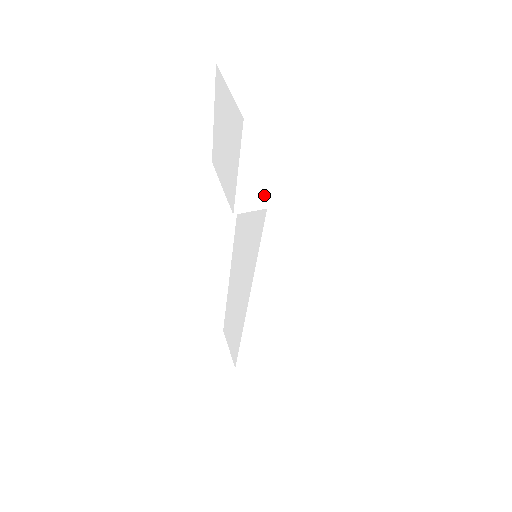
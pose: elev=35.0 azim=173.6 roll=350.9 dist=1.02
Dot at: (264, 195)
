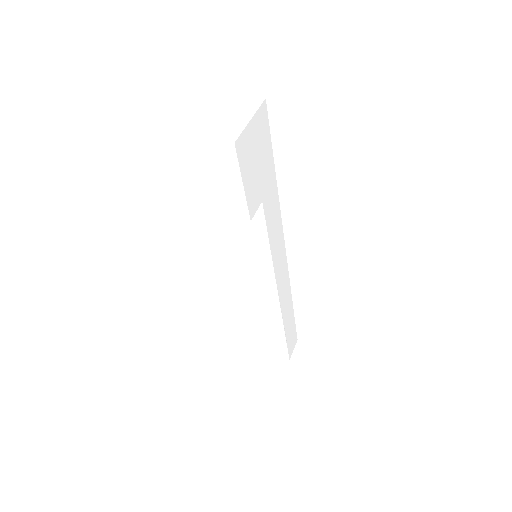
Dot at: (258, 192)
